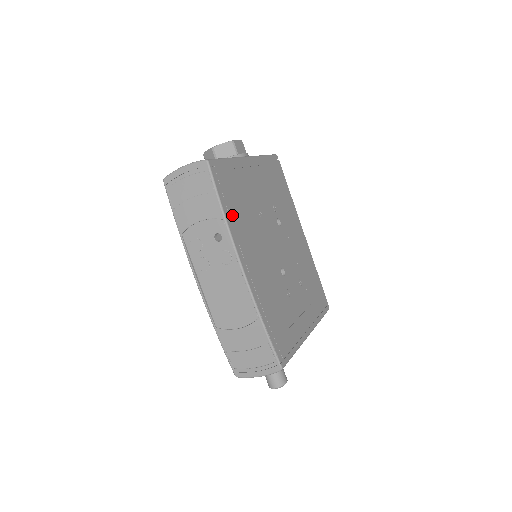
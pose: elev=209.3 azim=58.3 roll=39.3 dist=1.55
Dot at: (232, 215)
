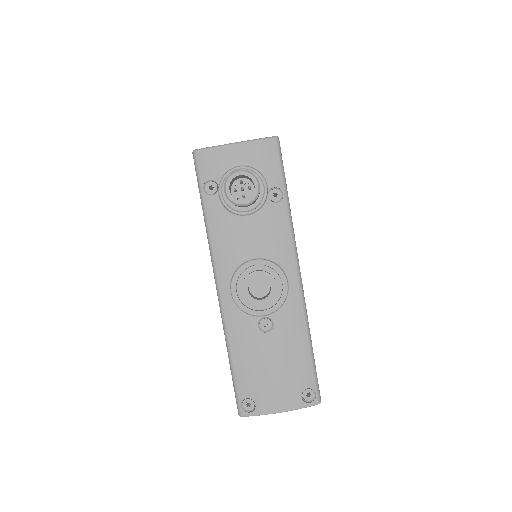
Dot at: occluded
